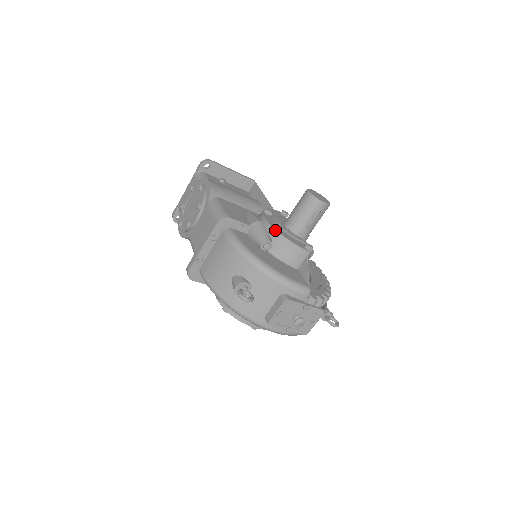
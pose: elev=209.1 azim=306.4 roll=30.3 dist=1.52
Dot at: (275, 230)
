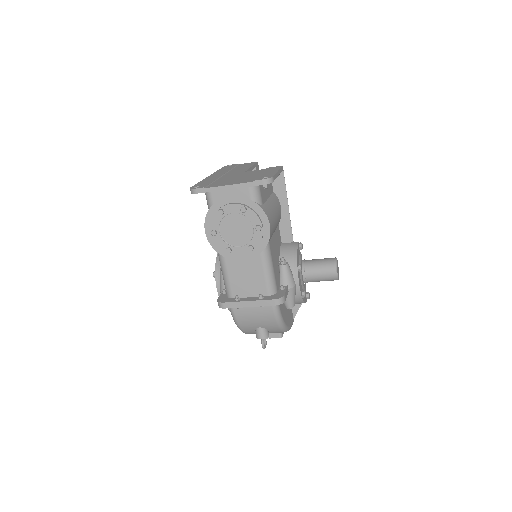
Dot at: (302, 298)
